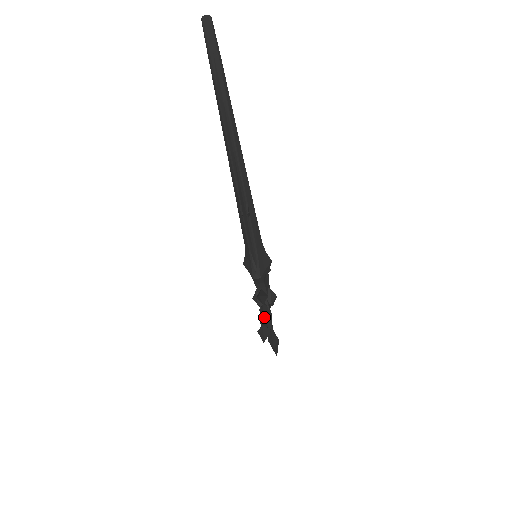
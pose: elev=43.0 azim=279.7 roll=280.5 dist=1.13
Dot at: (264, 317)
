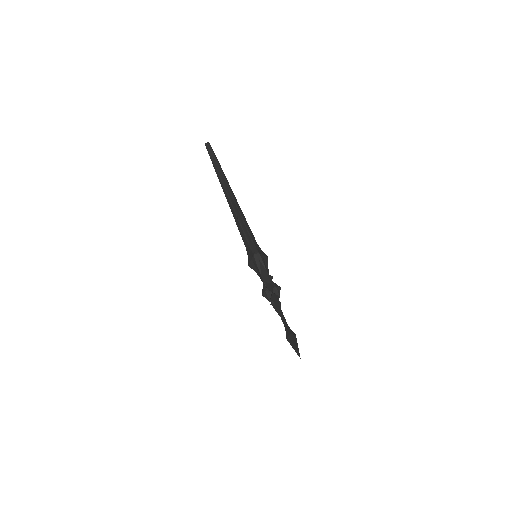
Dot at: occluded
